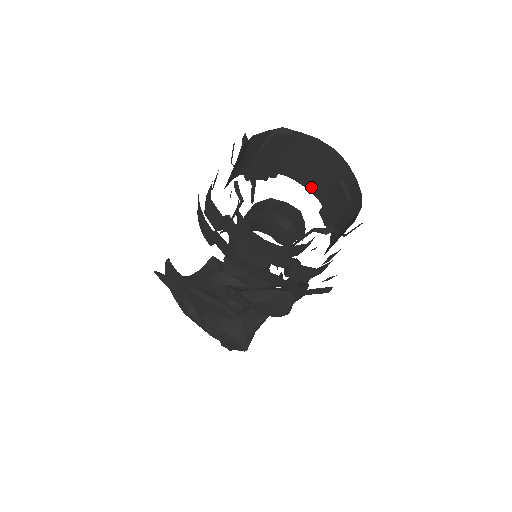
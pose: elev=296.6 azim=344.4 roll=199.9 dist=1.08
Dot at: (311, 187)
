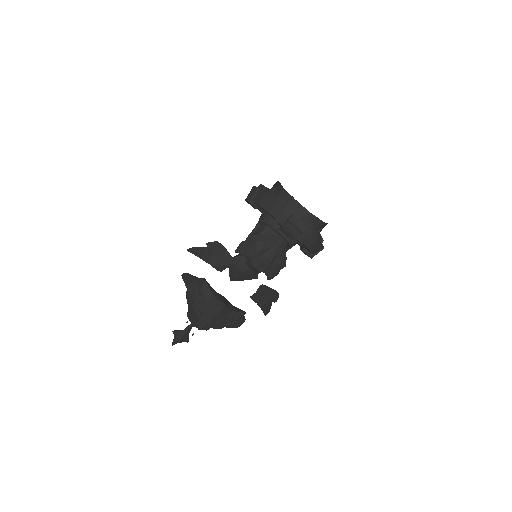
Dot at: occluded
